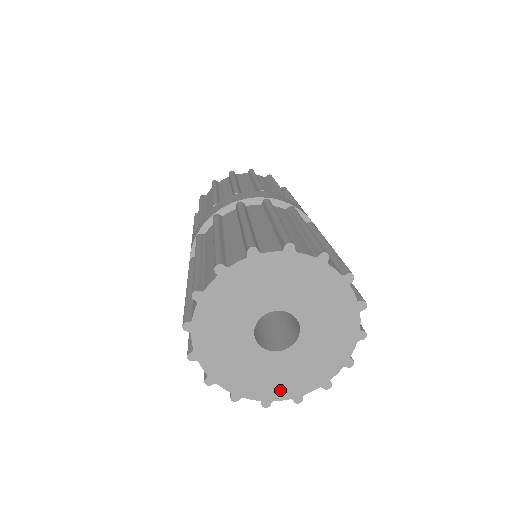
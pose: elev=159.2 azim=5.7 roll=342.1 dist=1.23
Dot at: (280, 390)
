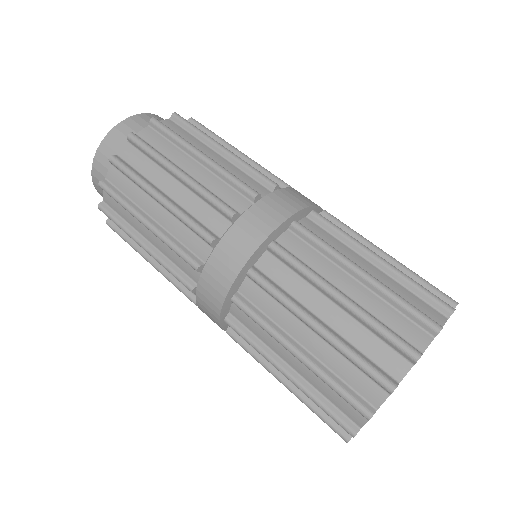
Dot at: occluded
